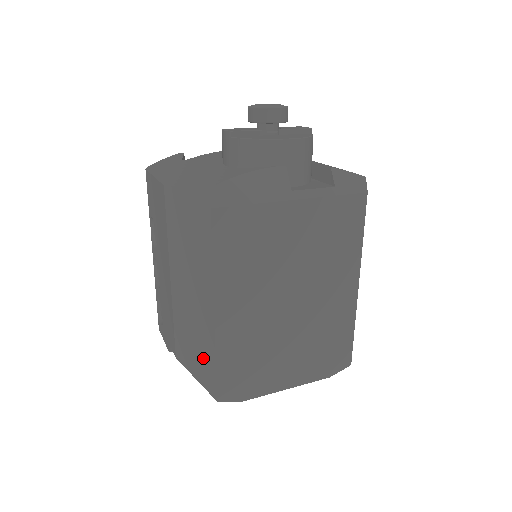
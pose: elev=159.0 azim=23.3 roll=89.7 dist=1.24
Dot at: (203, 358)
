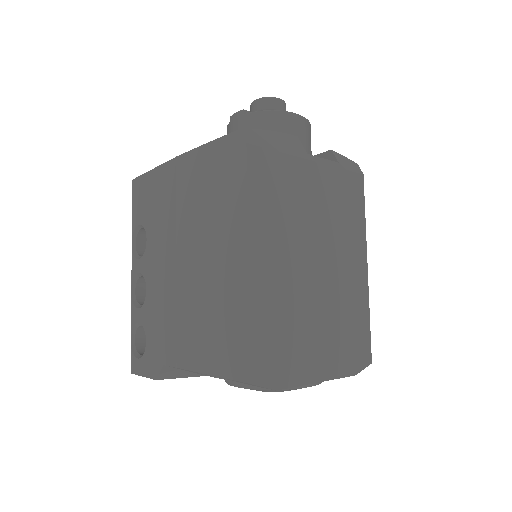
Dot at: (227, 334)
